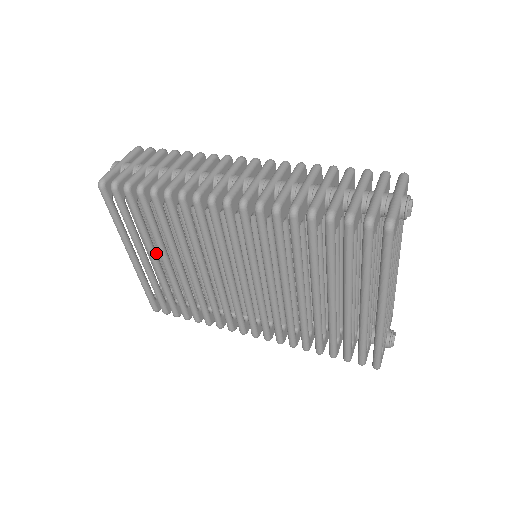
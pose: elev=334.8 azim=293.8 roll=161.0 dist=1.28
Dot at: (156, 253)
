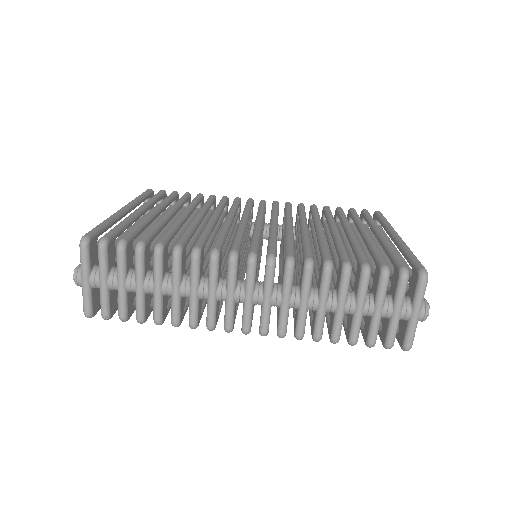
Dot at: occluded
